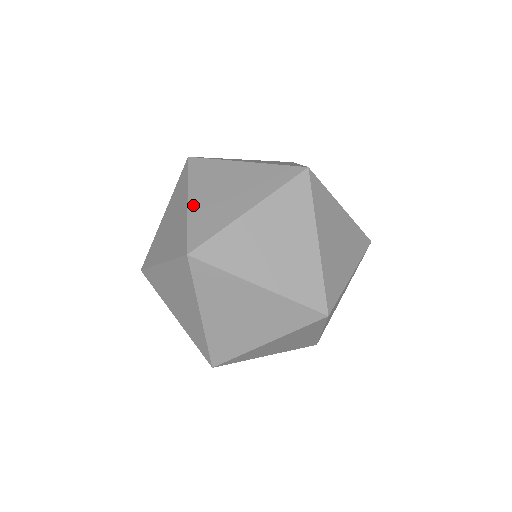
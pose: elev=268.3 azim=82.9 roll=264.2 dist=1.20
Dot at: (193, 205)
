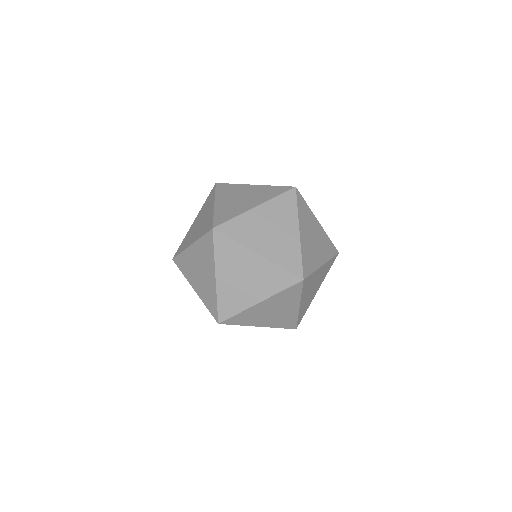
Dot at: occluded
